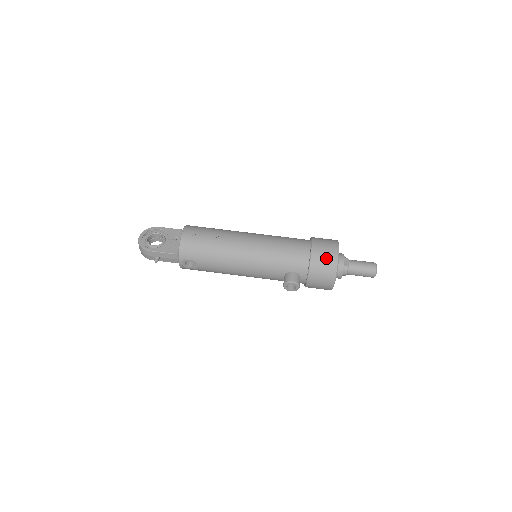
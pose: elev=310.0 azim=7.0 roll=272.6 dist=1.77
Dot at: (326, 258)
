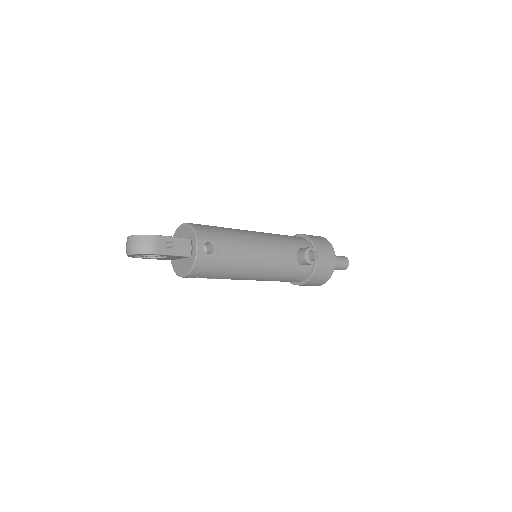
Dot at: (316, 237)
